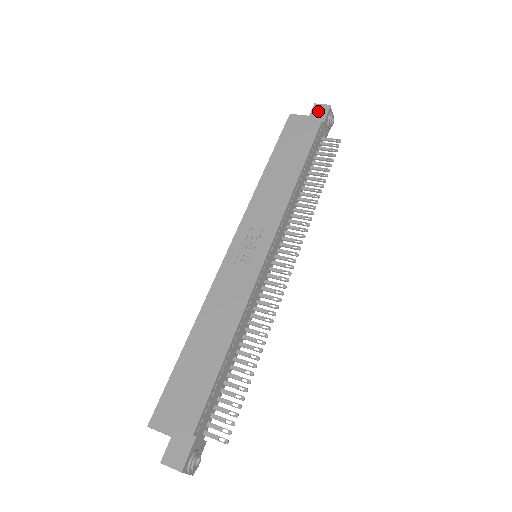
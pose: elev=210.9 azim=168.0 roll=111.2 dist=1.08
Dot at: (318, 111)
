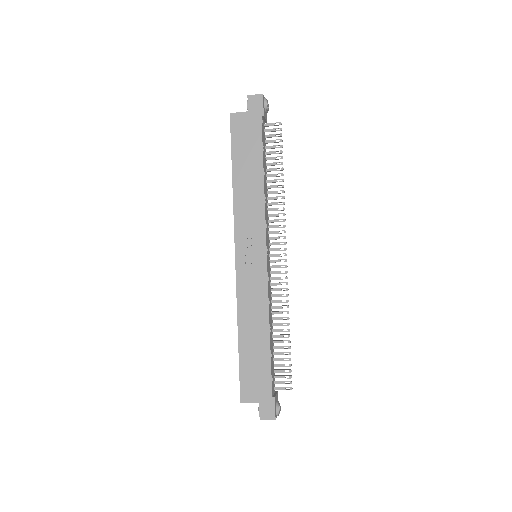
Dot at: (254, 104)
